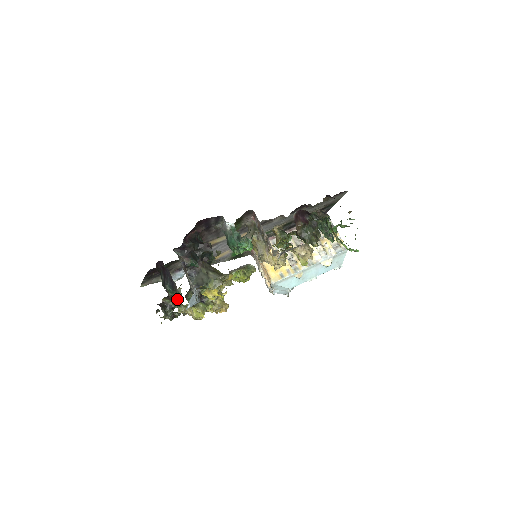
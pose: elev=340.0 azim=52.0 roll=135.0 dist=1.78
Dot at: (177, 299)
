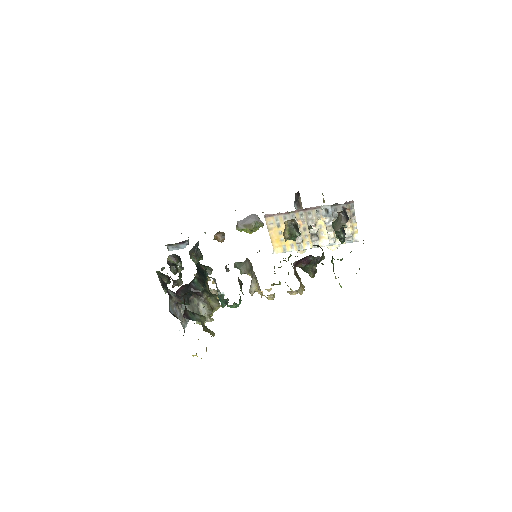
Dot at: occluded
